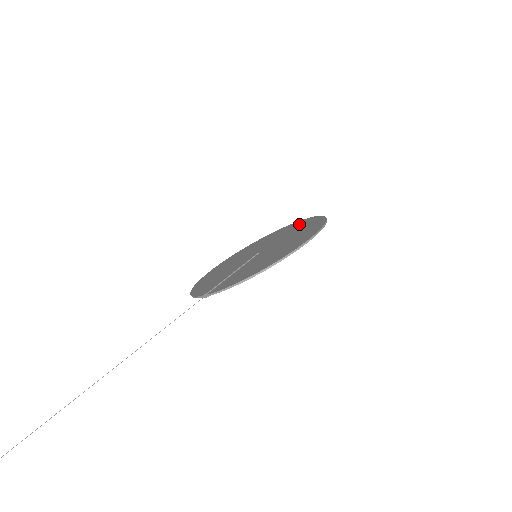
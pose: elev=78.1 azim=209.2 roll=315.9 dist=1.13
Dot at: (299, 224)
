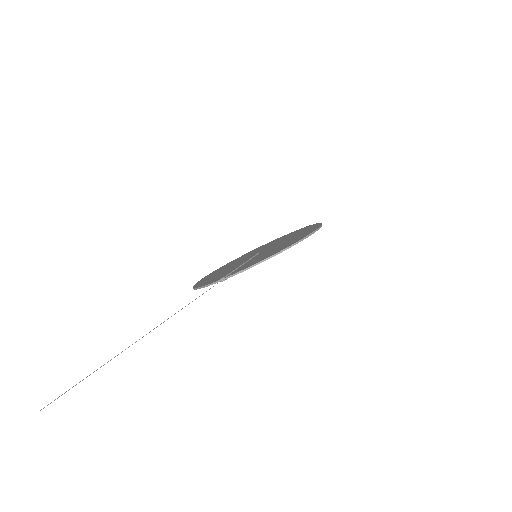
Dot at: (286, 235)
